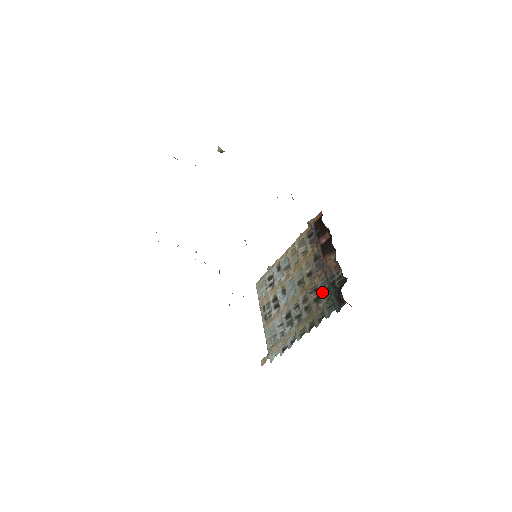
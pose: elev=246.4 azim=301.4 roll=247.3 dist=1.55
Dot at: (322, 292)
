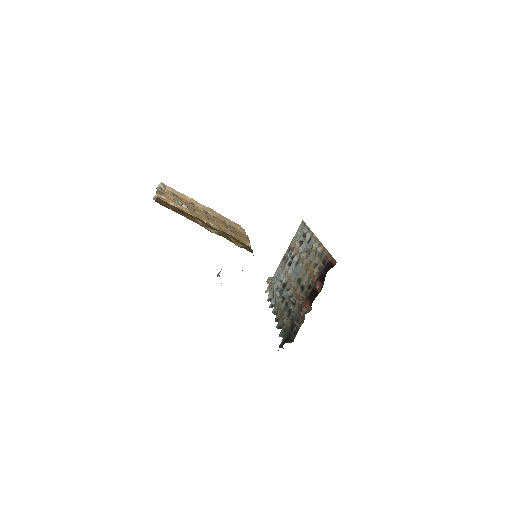
Dot at: (291, 316)
